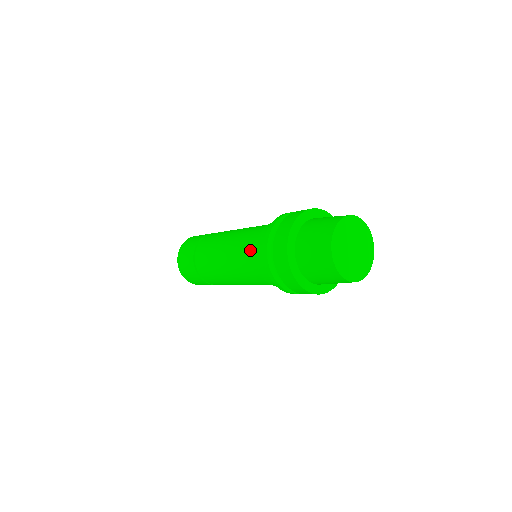
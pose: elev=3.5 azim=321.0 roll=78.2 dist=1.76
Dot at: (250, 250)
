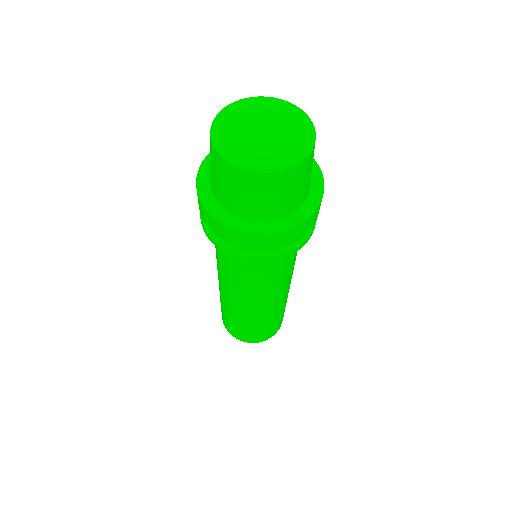
Dot at: occluded
